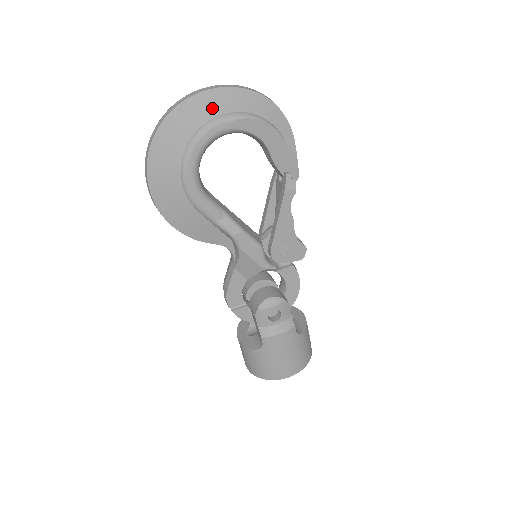
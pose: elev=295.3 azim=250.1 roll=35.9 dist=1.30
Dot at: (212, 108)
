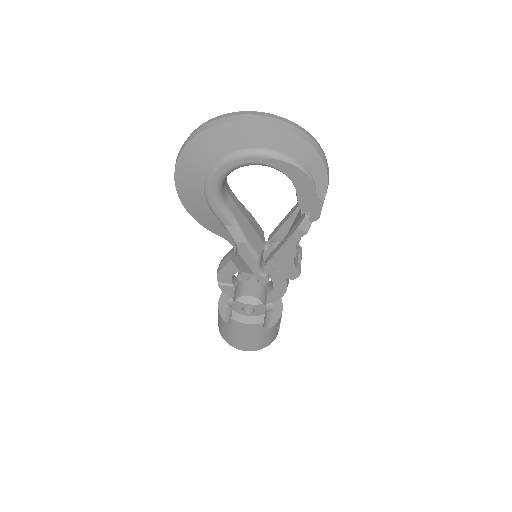
Dot at: (254, 138)
